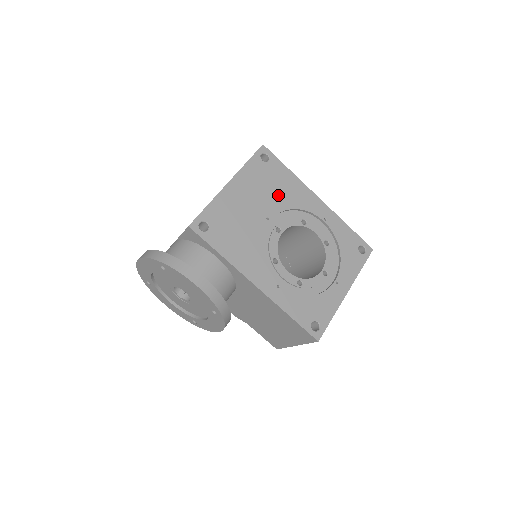
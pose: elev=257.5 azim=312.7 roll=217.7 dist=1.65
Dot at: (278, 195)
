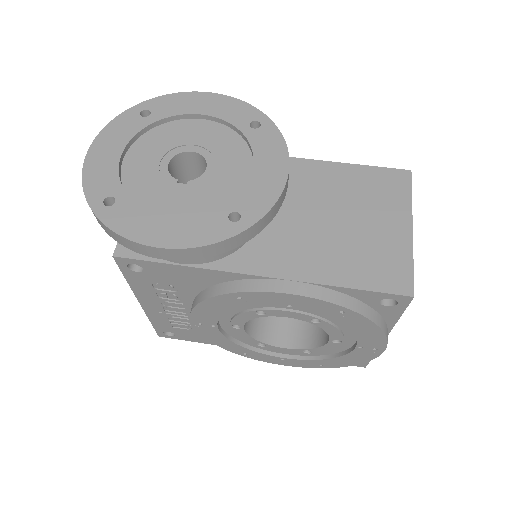
Dot at: occluded
